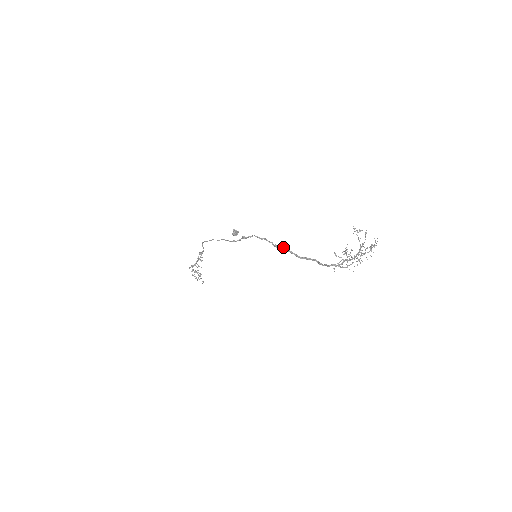
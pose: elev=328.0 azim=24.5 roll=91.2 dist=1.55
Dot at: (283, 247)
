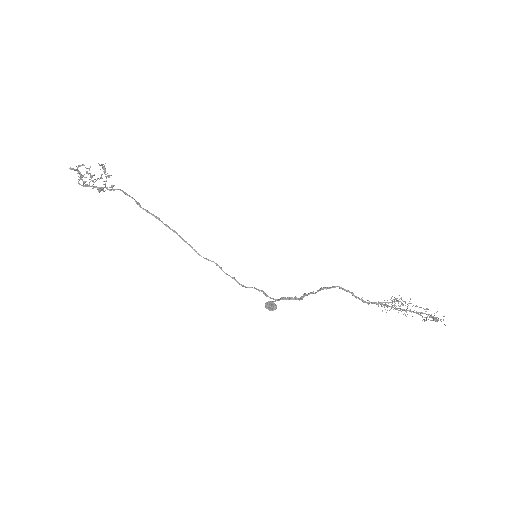
Dot at: (320, 289)
